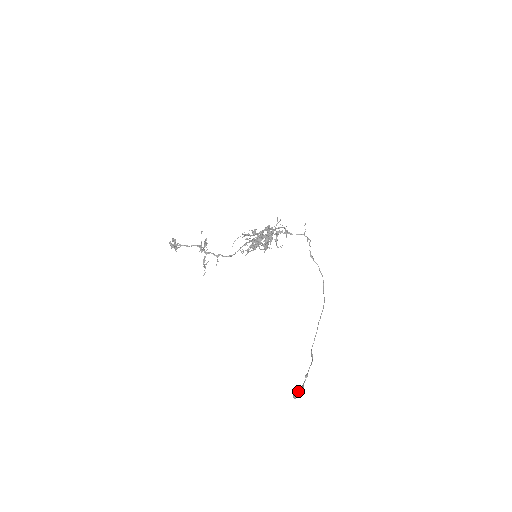
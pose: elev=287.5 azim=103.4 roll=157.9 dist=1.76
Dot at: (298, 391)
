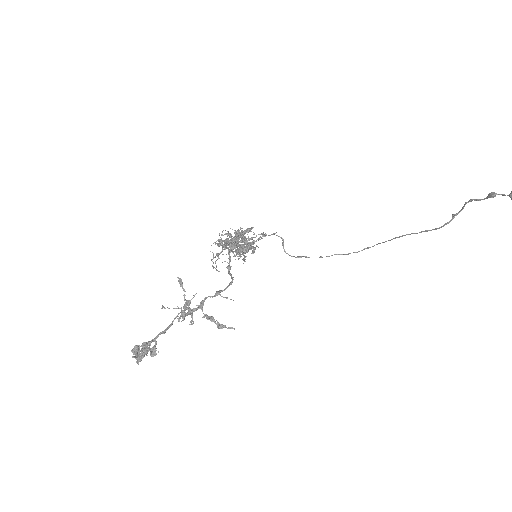
Dot at: out of frame
